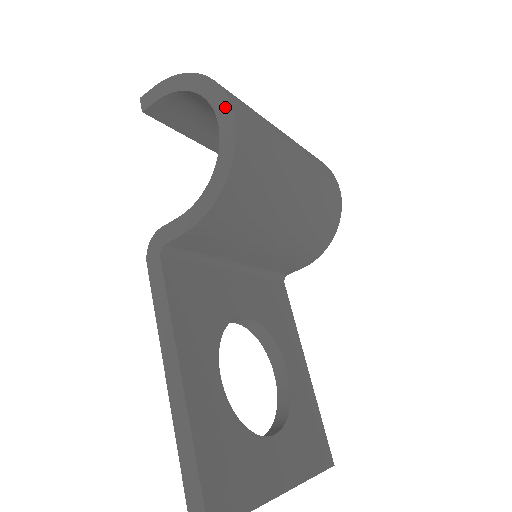
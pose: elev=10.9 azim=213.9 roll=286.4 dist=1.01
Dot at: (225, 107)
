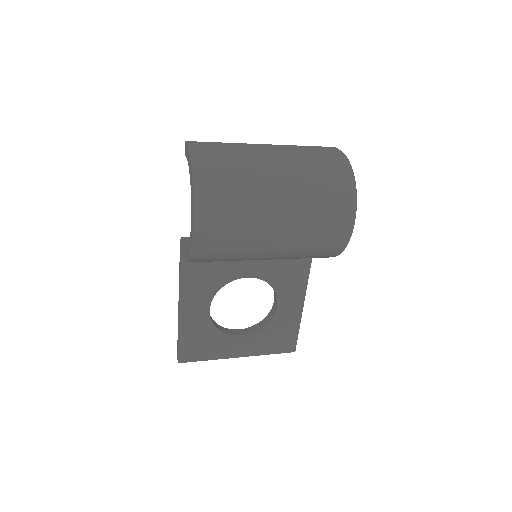
Dot at: (192, 220)
